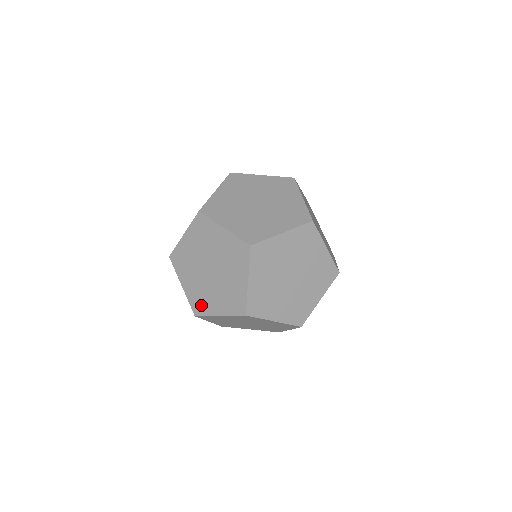
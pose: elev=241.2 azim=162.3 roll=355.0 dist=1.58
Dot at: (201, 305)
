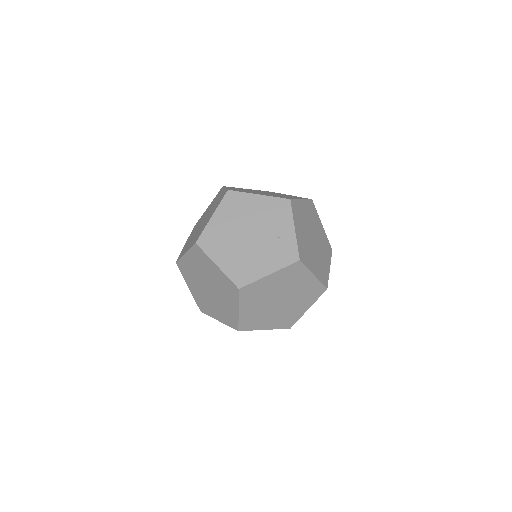
Dot at: (231, 318)
